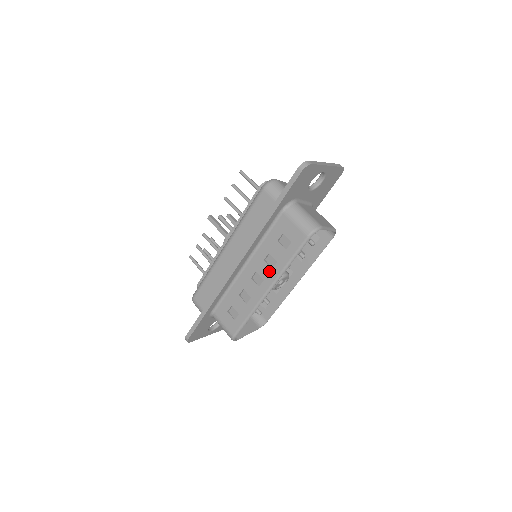
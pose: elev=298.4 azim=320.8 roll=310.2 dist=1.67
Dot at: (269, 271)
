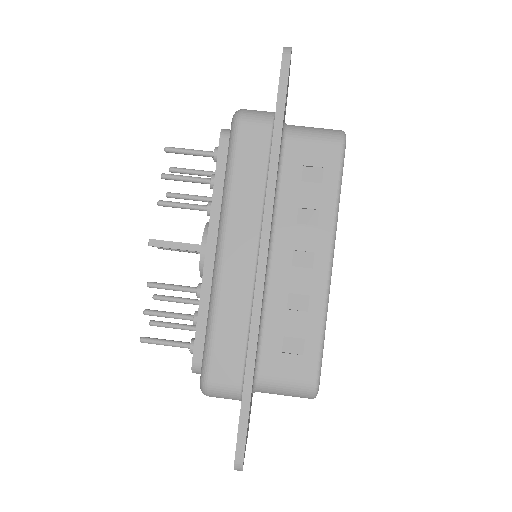
Dot at: (315, 233)
